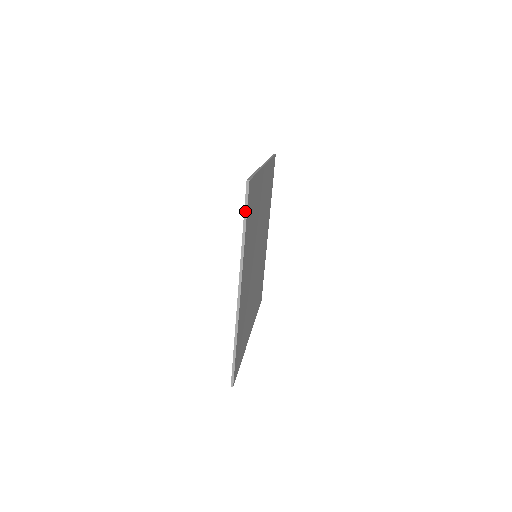
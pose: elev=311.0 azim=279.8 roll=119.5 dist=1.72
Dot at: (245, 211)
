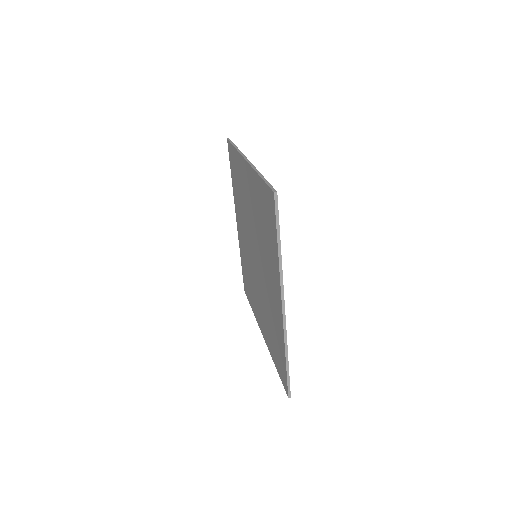
Dot at: (277, 225)
